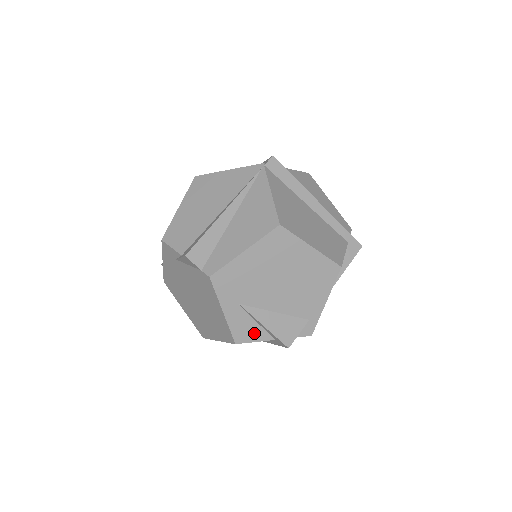
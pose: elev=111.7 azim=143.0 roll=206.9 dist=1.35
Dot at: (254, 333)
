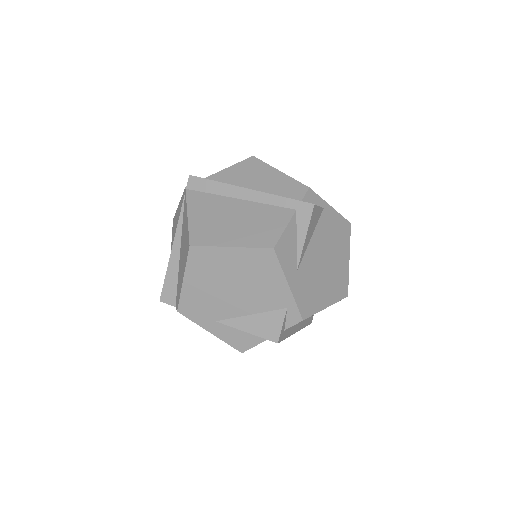
Dot at: (249, 339)
